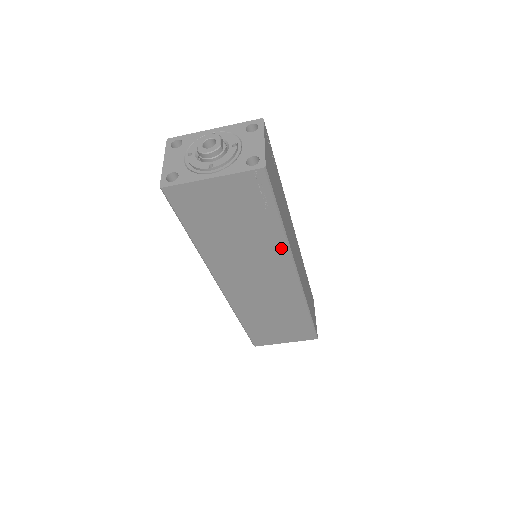
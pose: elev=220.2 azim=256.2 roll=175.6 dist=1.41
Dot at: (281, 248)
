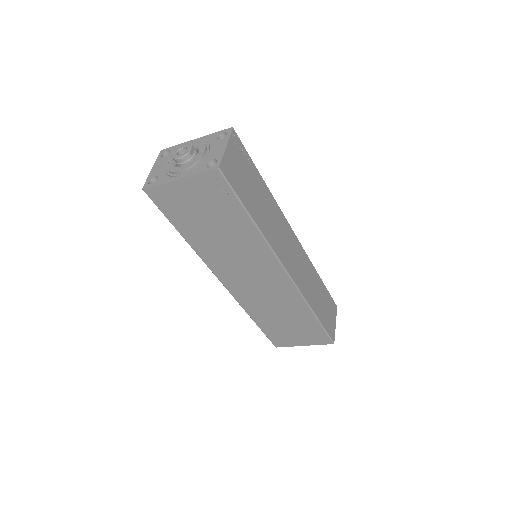
Dot at: (261, 245)
